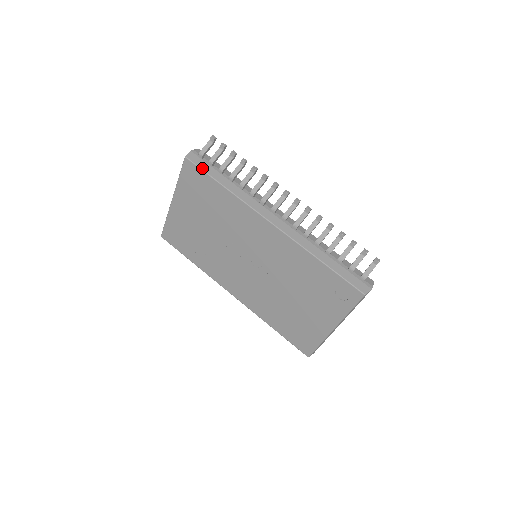
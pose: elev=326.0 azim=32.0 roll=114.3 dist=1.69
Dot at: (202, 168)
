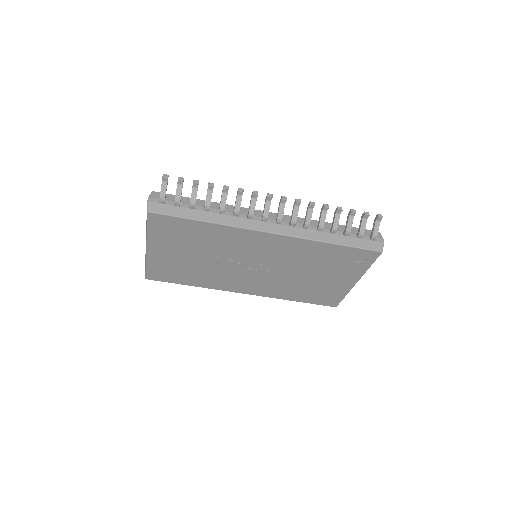
Dot at: (172, 214)
